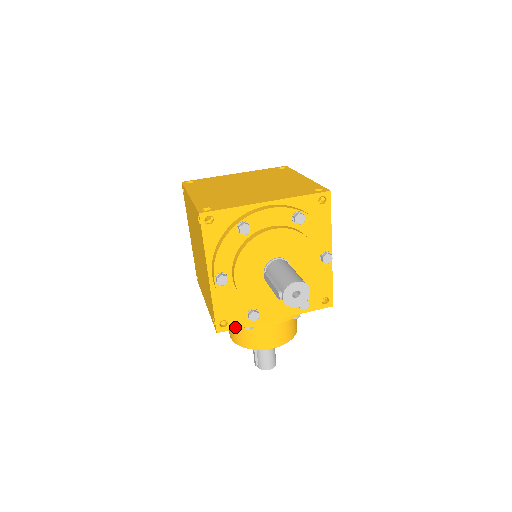
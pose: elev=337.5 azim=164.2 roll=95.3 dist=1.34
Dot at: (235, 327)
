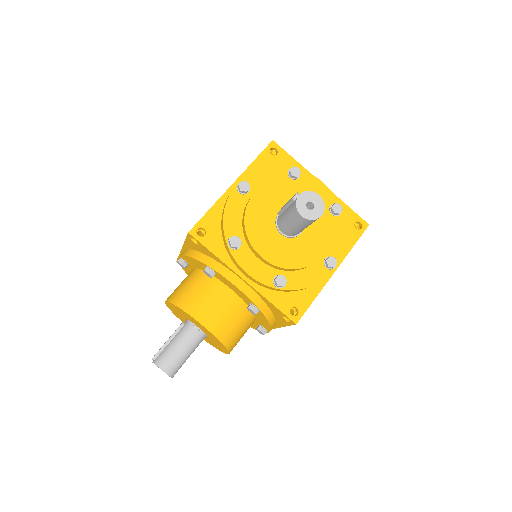
Dot at: (206, 245)
